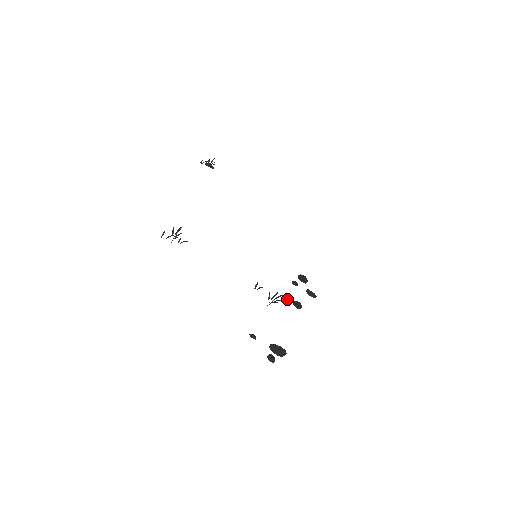
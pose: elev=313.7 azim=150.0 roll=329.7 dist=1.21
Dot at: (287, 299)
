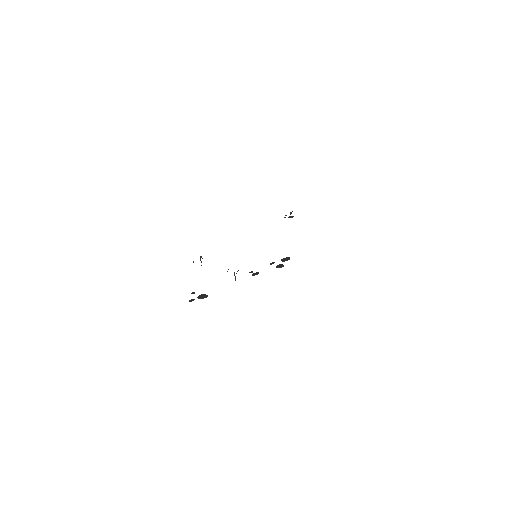
Dot at: (249, 272)
